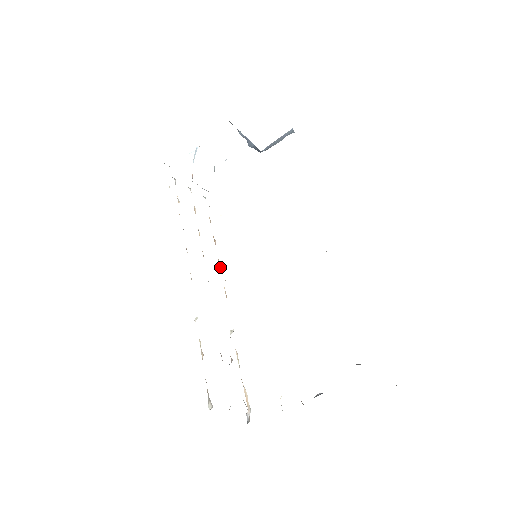
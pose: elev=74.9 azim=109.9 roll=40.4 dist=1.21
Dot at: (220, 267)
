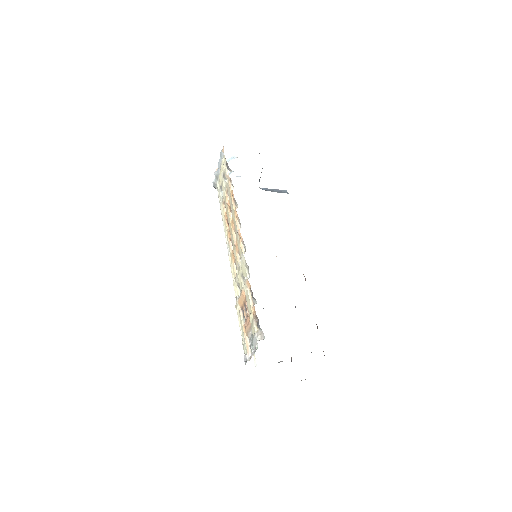
Dot at: (232, 249)
